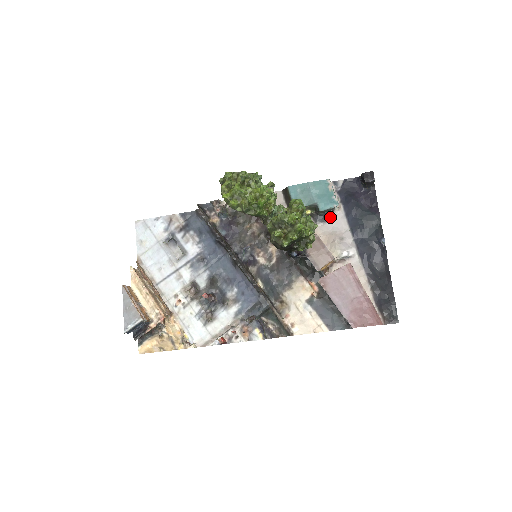
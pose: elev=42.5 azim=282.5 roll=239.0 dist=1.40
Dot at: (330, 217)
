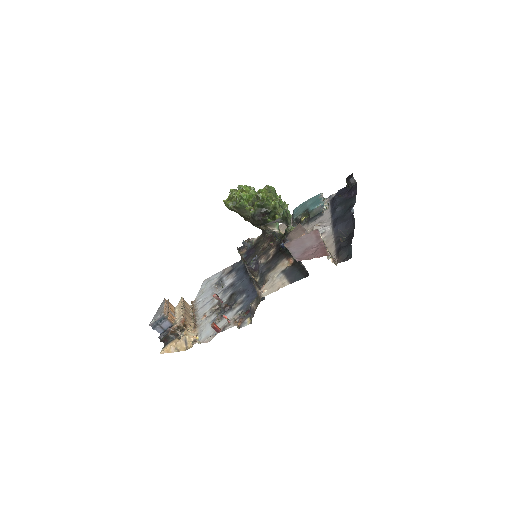
Dot at: (319, 216)
